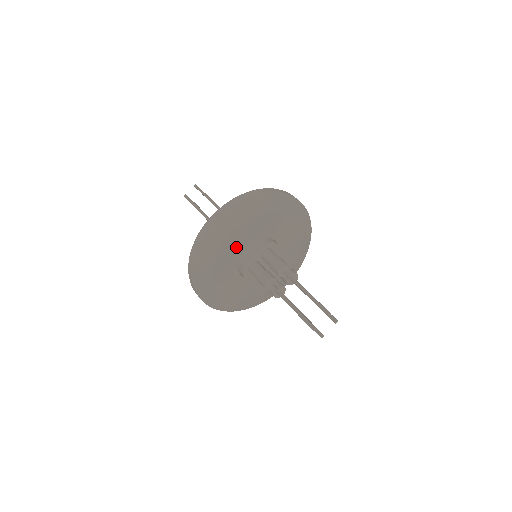
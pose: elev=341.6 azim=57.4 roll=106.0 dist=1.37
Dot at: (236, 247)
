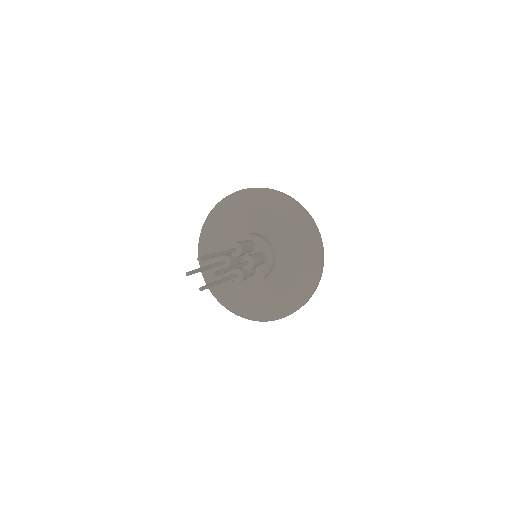
Dot at: (229, 239)
